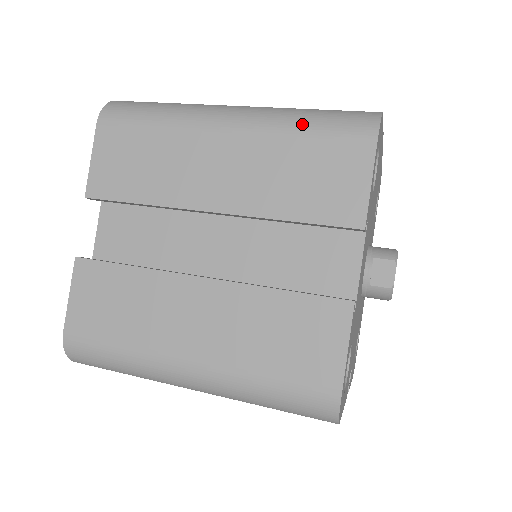
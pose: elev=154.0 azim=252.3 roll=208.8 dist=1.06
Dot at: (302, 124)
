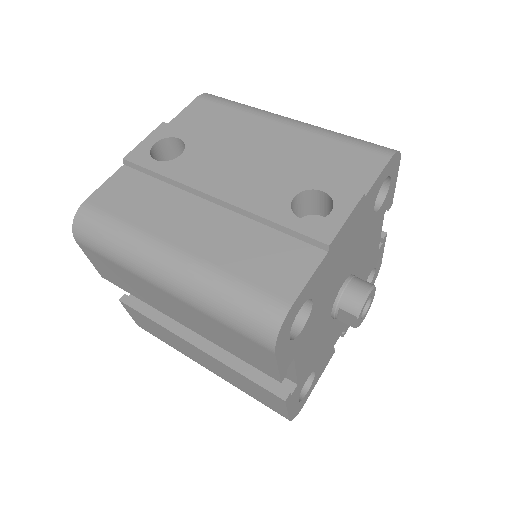
Dot at: (216, 314)
